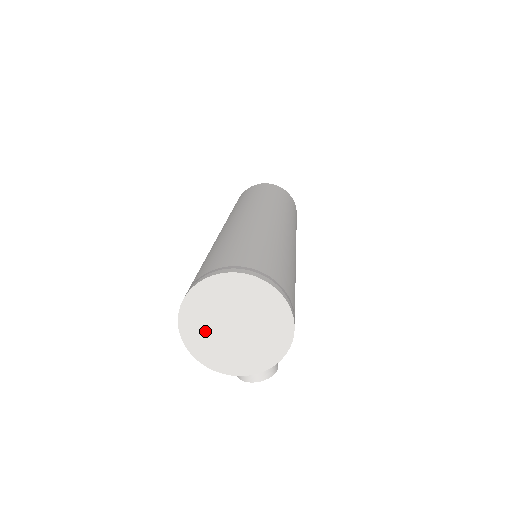
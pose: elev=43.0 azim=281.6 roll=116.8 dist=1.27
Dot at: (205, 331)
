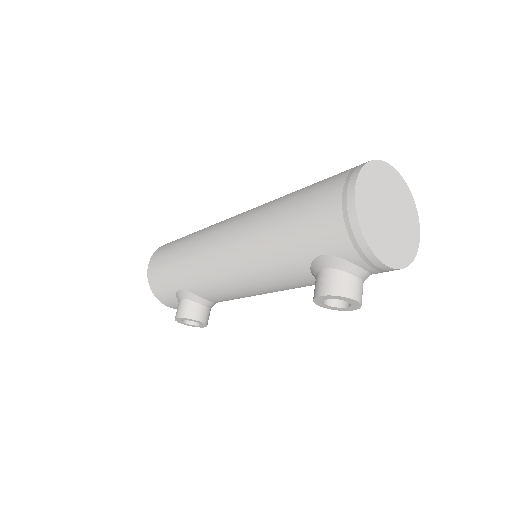
Dot at: (371, 201)
